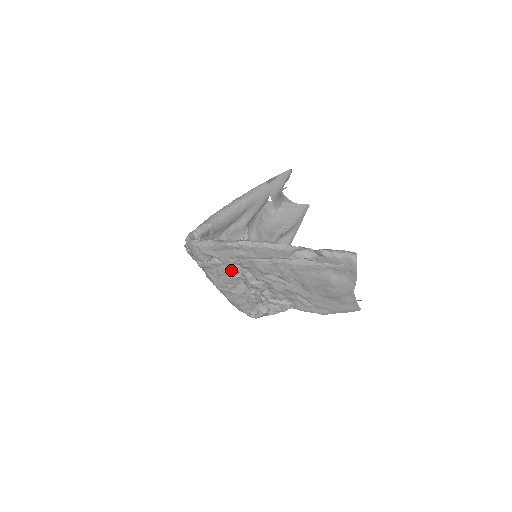
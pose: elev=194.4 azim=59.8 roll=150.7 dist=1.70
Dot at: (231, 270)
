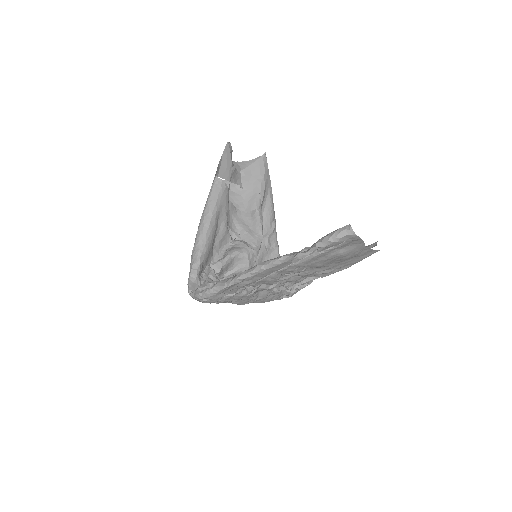
Dot at: (246, 292)
